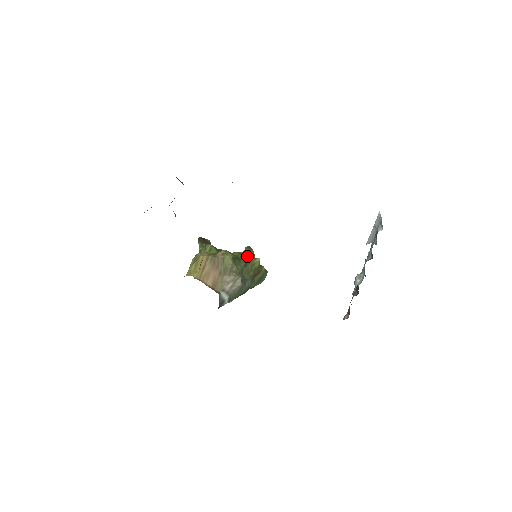
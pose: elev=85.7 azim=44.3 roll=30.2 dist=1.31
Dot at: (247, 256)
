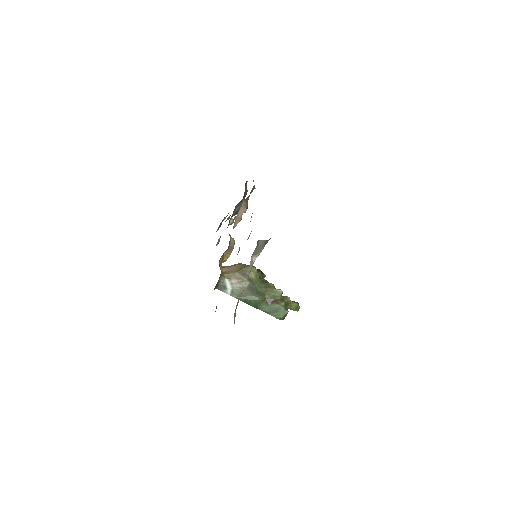
Dot at: occluded
